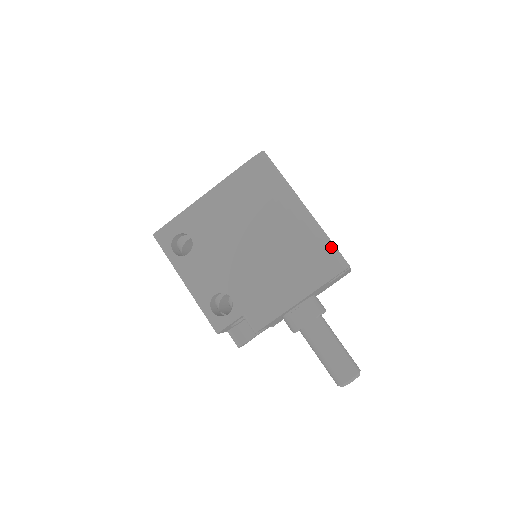
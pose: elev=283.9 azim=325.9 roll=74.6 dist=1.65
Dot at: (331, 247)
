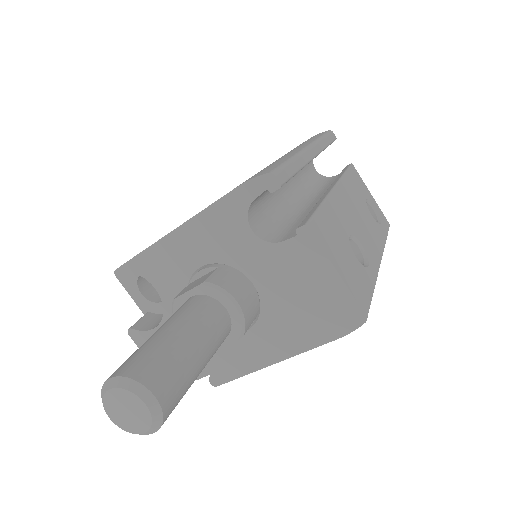
Dot at: (280, 163)
